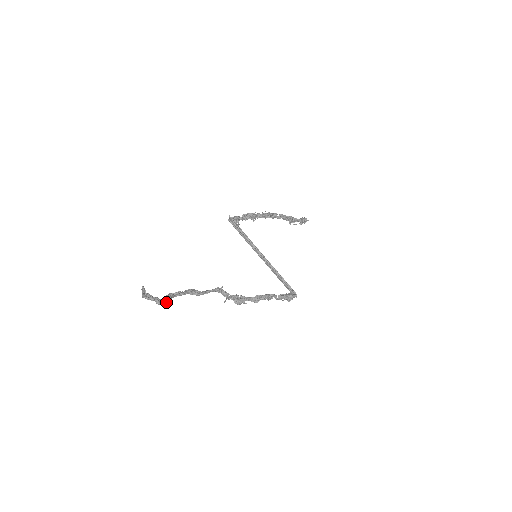
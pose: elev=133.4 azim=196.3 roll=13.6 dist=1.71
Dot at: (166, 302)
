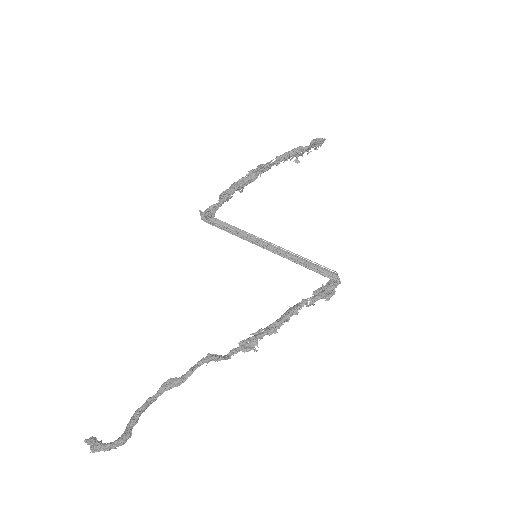
Dot at: (127, 438)
